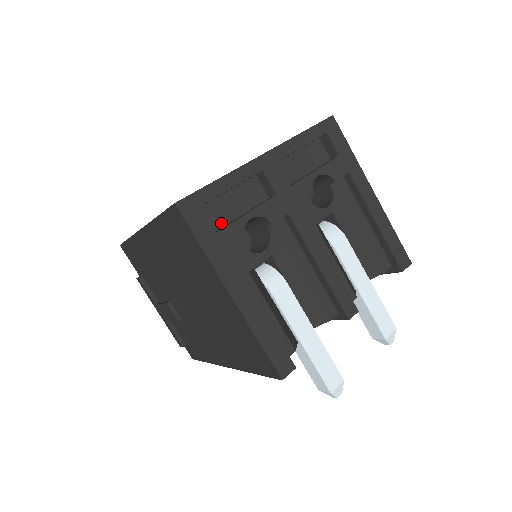
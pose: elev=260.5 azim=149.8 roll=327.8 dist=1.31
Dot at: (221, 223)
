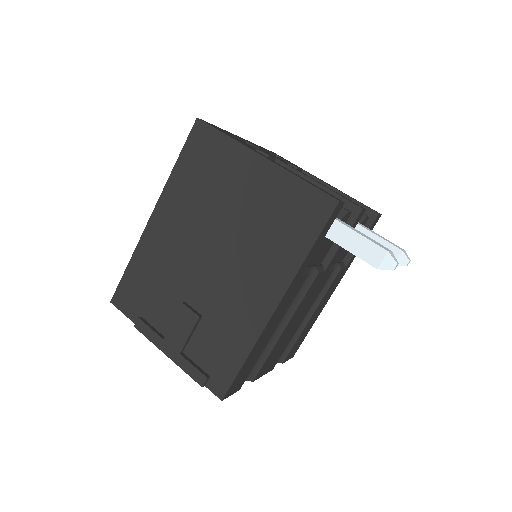
Dot at: occluded
